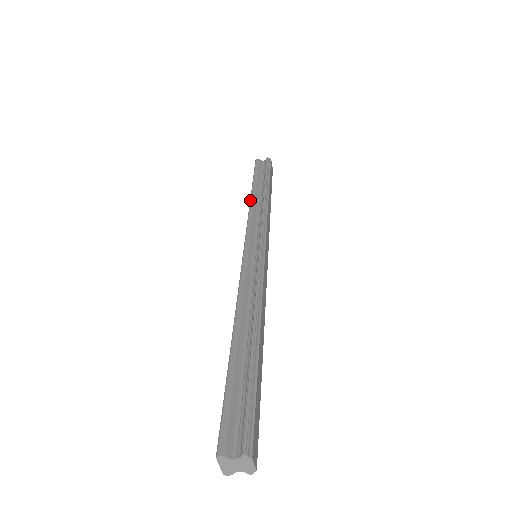
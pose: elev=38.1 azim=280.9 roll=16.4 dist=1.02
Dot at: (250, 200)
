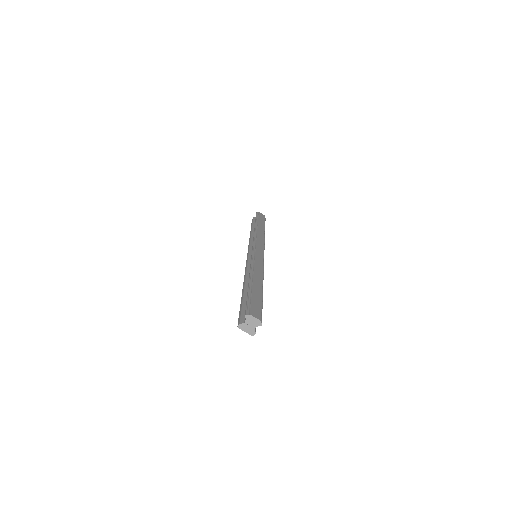
Dot at: (249, 238)
